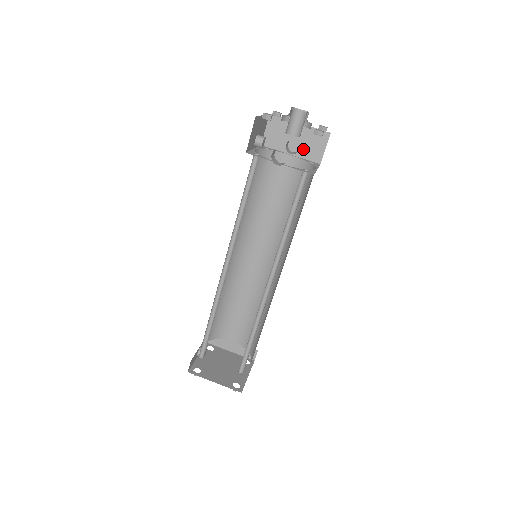
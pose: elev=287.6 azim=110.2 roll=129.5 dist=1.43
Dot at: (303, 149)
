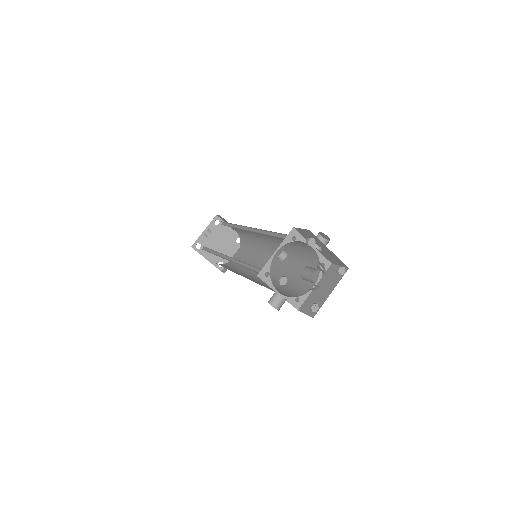
Dot at: (324, 253)
